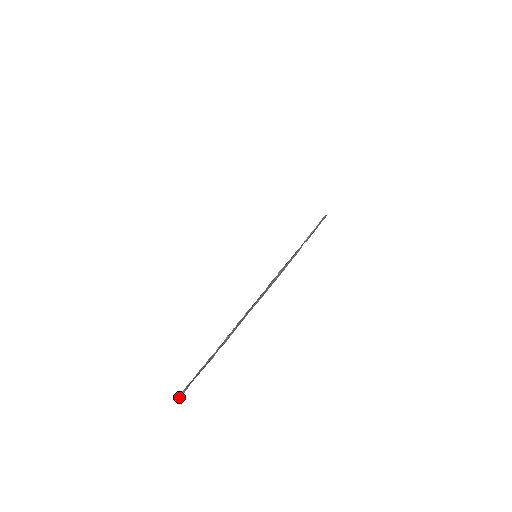
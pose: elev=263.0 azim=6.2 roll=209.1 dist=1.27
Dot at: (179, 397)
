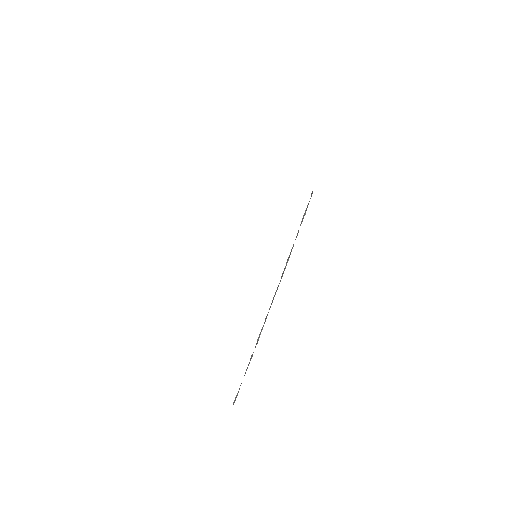
Dot at: (234, 400)
